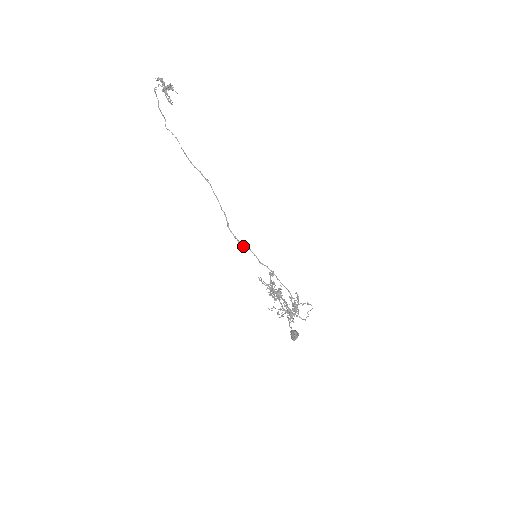
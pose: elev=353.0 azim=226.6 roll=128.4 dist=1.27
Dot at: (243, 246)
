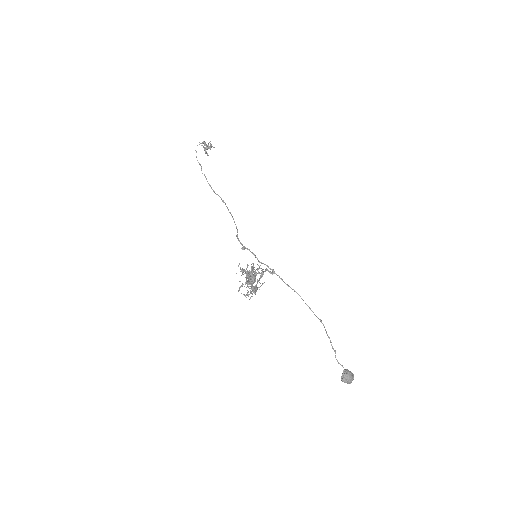
Dot at: (243, 248)
